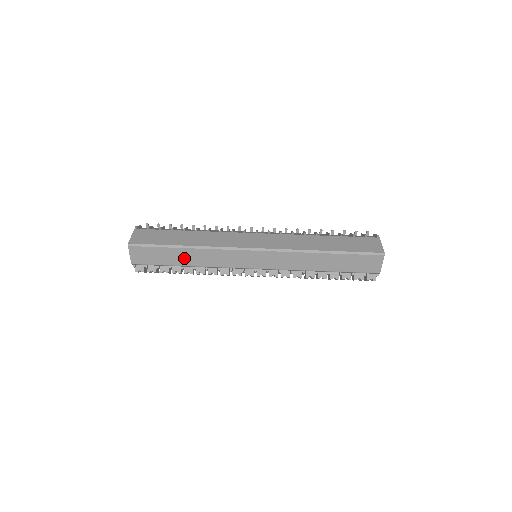
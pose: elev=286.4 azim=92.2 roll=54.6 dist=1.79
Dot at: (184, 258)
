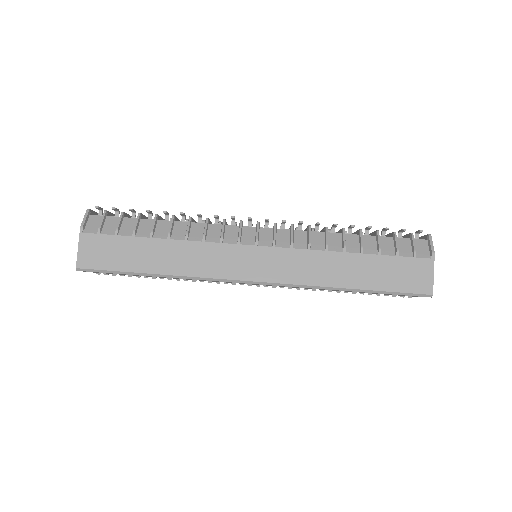
Dot at: occluded
